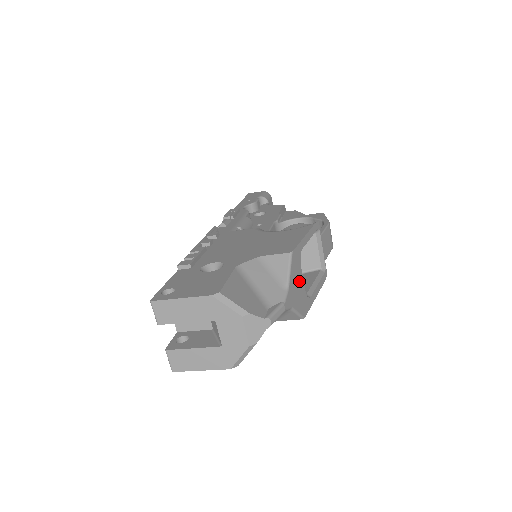
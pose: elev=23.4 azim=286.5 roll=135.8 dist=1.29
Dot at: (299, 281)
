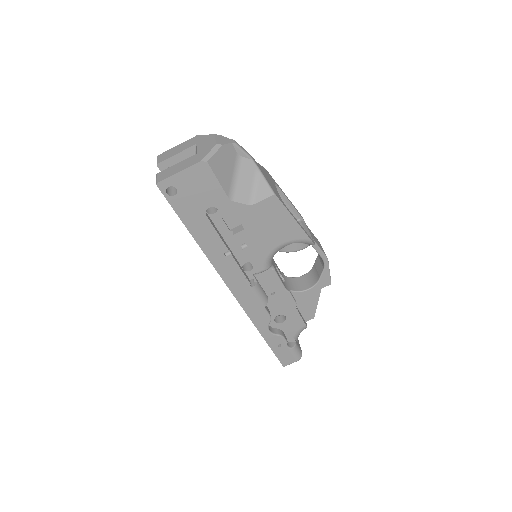
Dot at: (271, 182)
